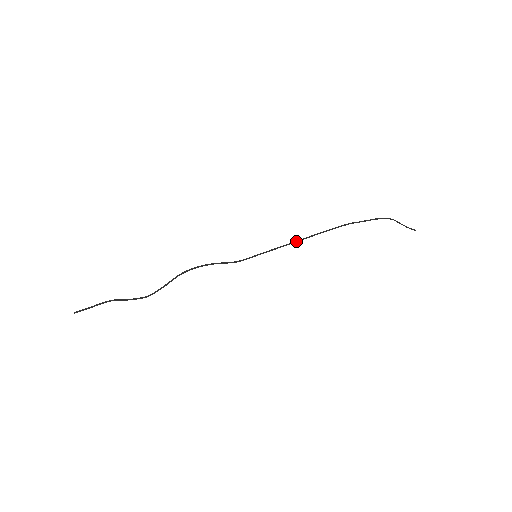
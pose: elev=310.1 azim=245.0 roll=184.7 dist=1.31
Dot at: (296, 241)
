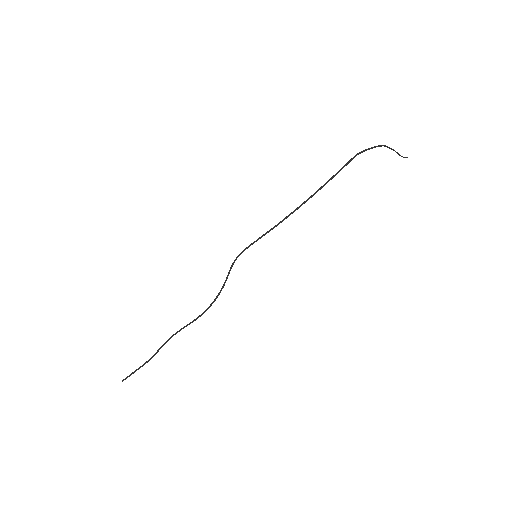
Dot at: occluded
